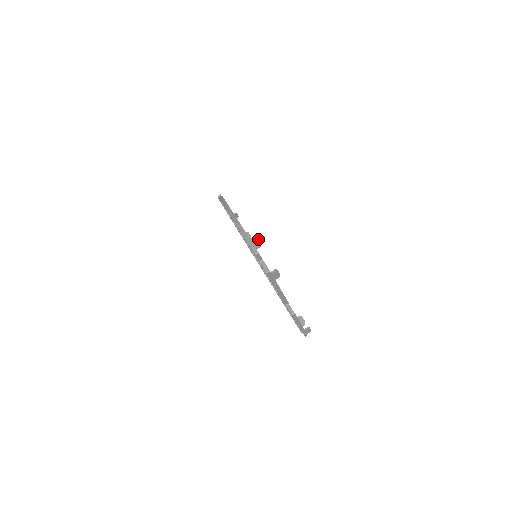
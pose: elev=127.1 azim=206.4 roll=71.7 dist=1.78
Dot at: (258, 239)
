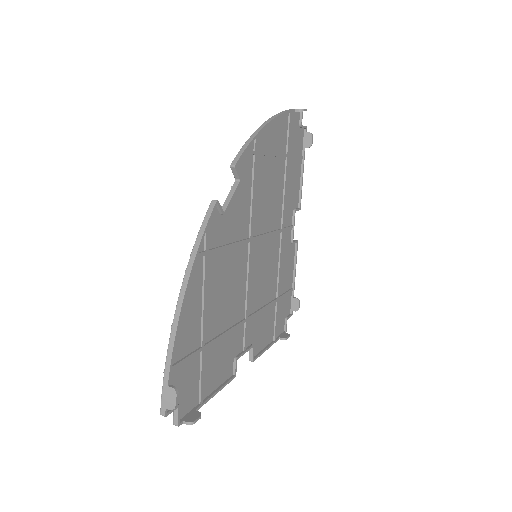
Dot at: (175, 399)
